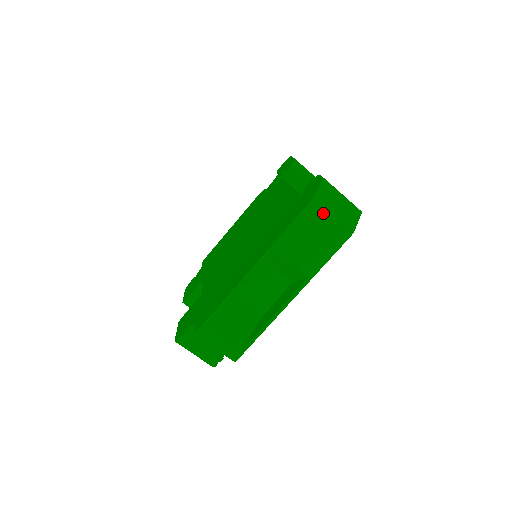
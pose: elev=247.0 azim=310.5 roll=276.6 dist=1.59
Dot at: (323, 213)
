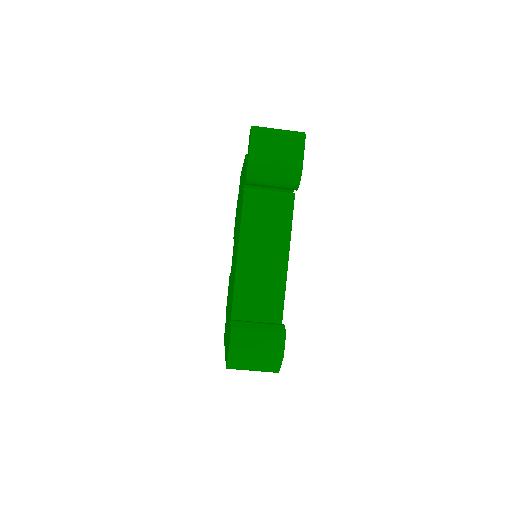
Dot at: (243, 369)
